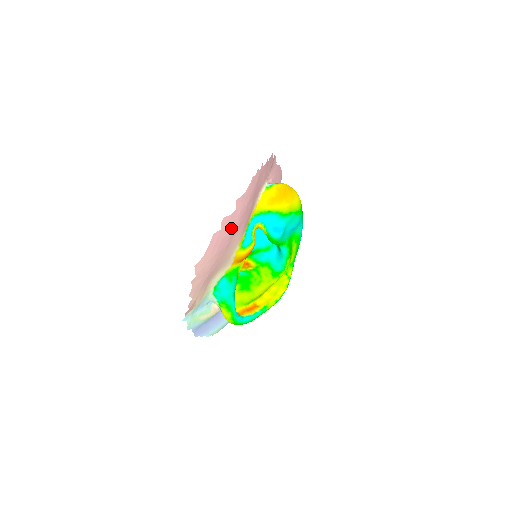
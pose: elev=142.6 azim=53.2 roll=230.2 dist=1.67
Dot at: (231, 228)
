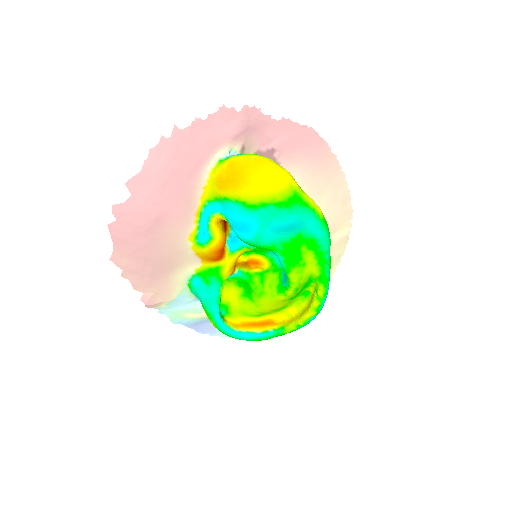
Dot at: (139, 219)
